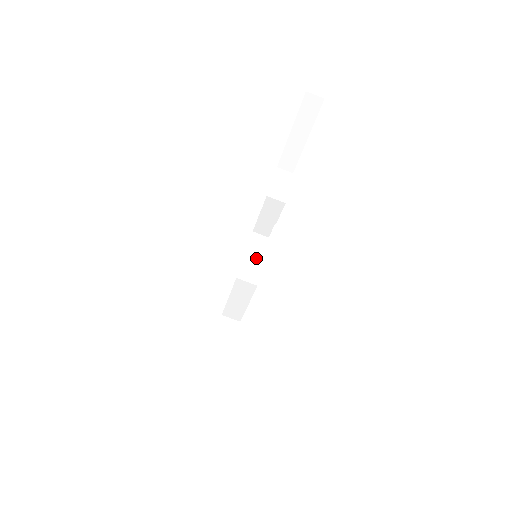
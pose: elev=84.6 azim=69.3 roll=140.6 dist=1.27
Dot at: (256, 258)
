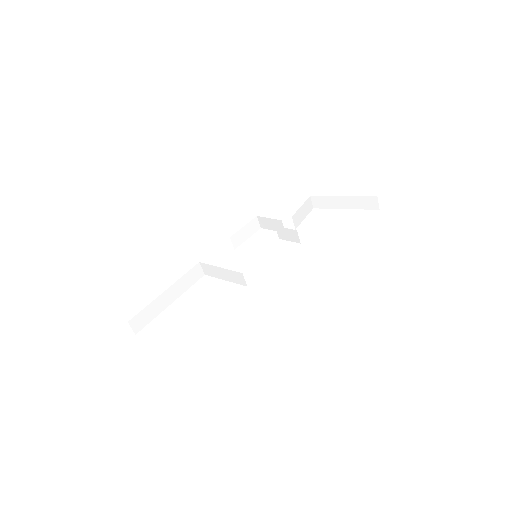
Dot at: (244, 237)
